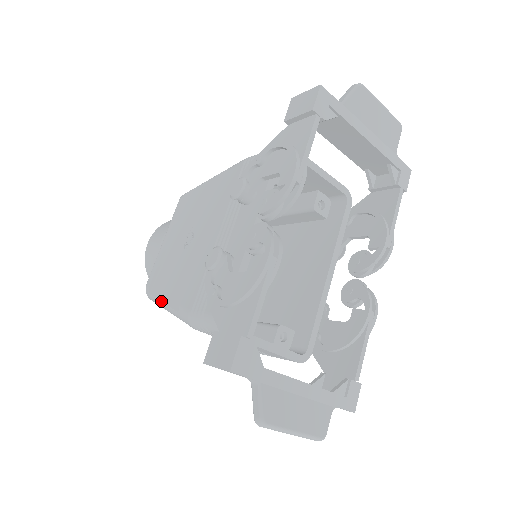
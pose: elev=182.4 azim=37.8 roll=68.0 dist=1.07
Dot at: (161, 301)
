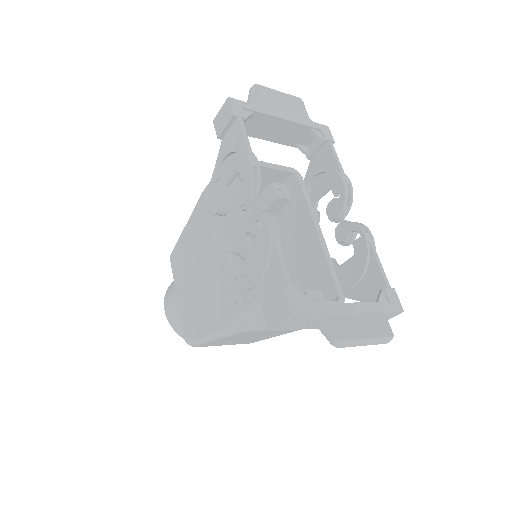
Dot at: (204, 336)
